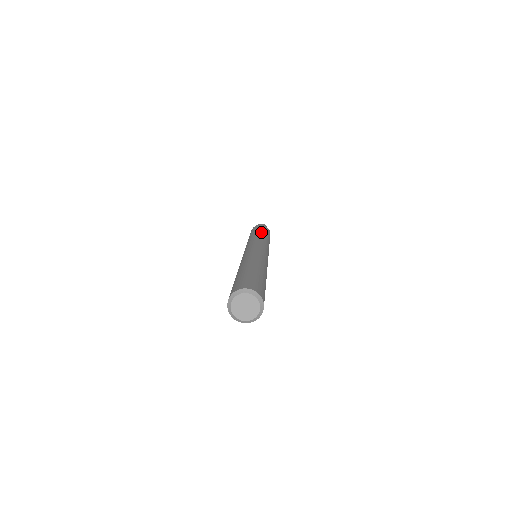
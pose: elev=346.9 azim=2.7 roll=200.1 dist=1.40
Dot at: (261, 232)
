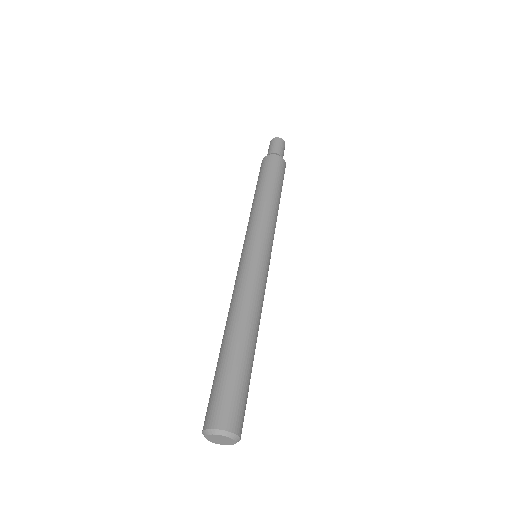
Dot at: (259, 192)
